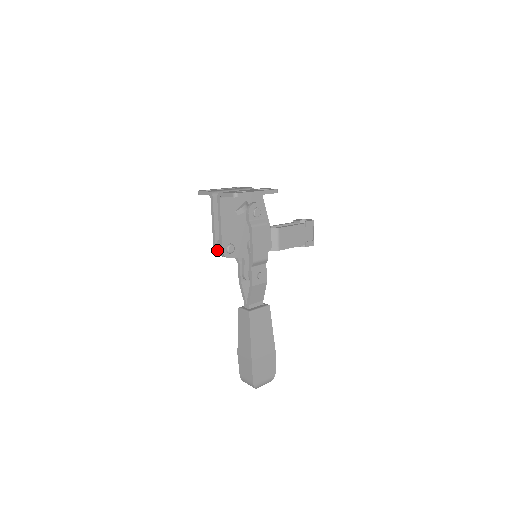
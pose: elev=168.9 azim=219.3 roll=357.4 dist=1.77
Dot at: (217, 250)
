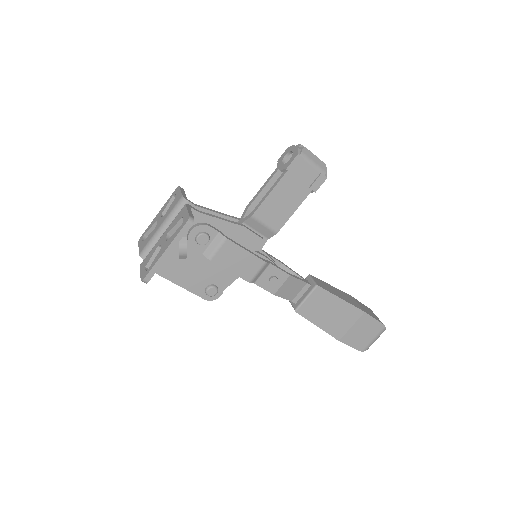
Dot at: occluded
